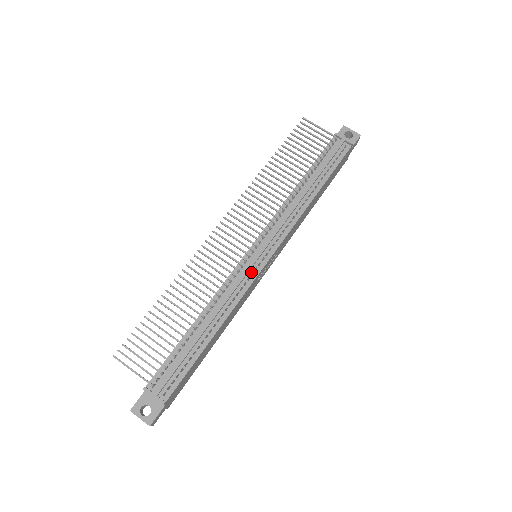
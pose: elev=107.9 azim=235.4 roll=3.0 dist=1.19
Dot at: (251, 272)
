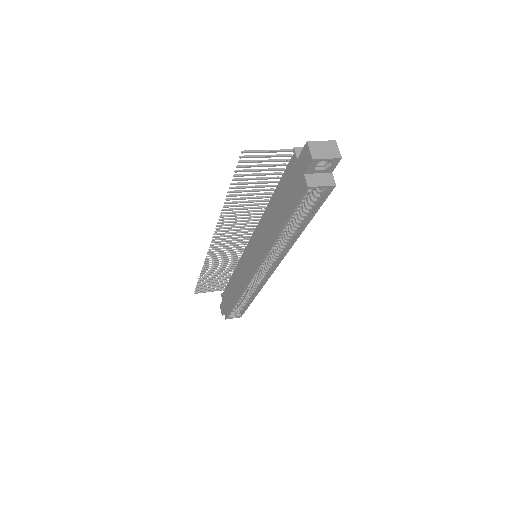
Dot at: occluded
